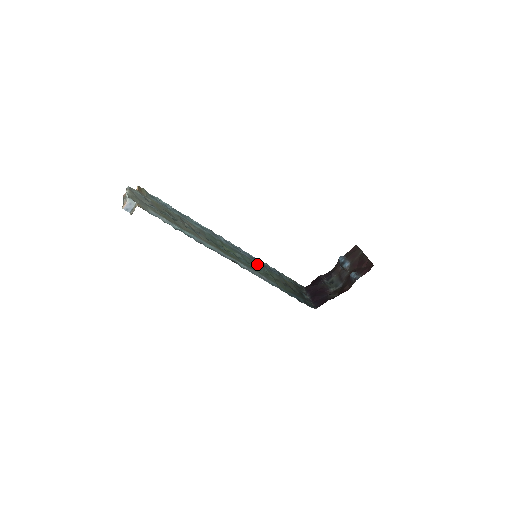
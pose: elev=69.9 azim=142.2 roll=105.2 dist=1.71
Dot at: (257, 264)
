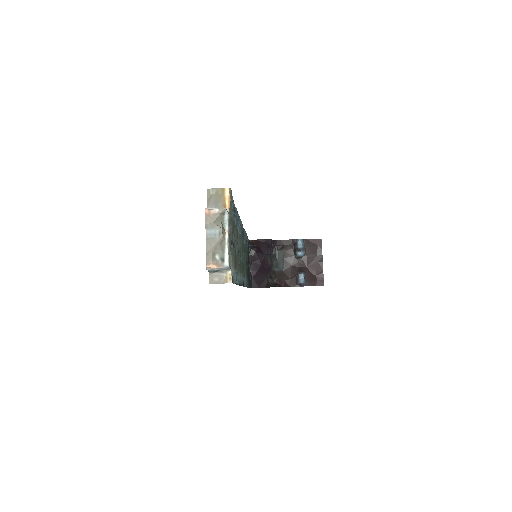
Dot at: occluded
